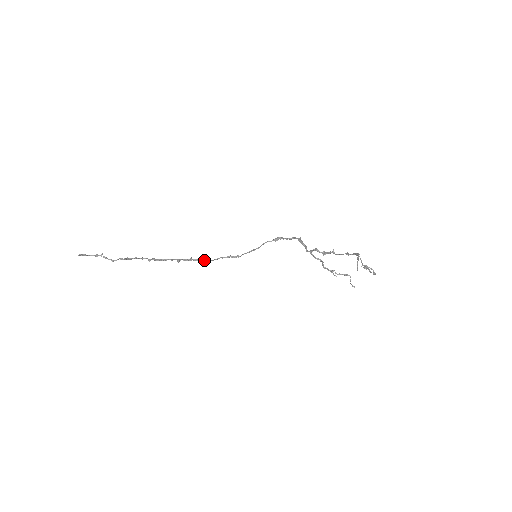
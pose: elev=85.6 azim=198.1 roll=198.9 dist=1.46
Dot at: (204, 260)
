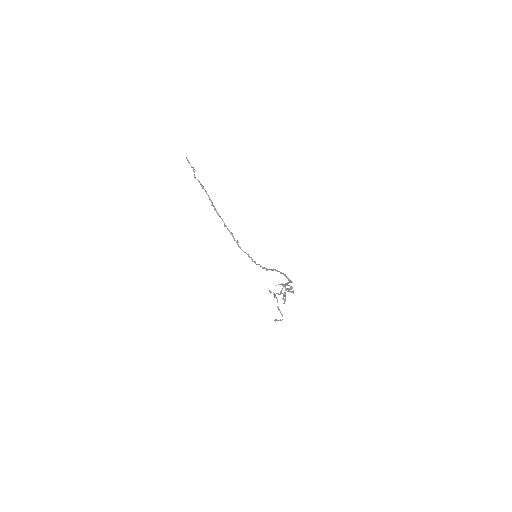
Dot at: (237, 243)
